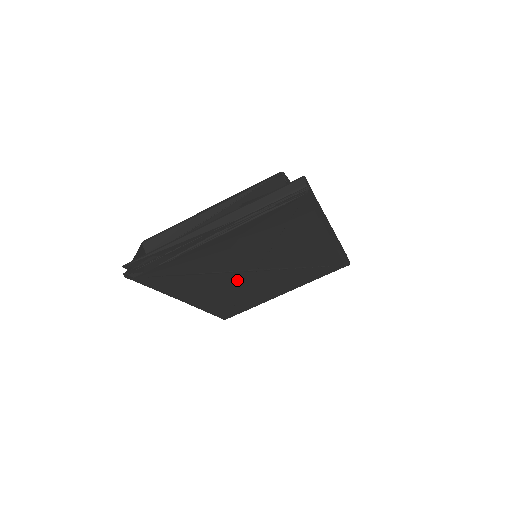
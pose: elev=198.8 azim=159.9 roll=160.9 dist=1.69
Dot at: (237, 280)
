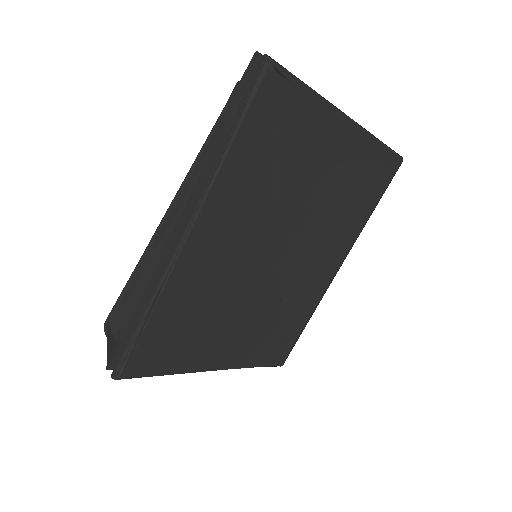
Dot at: (256, 254)
